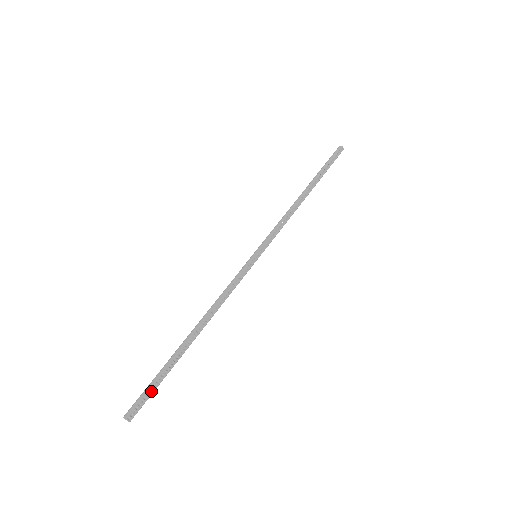
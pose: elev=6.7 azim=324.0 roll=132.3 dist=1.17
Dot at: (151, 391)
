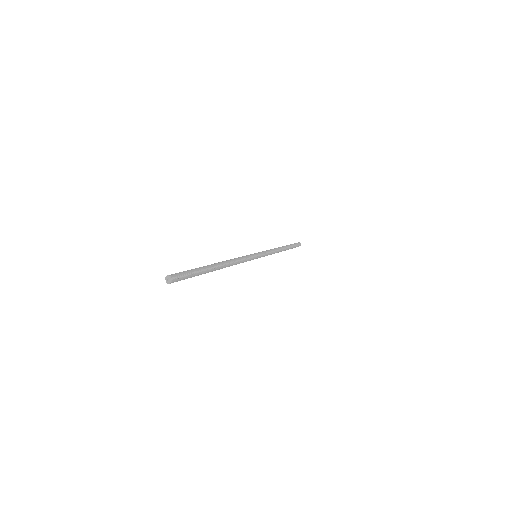
Dot at: (189, 274)
